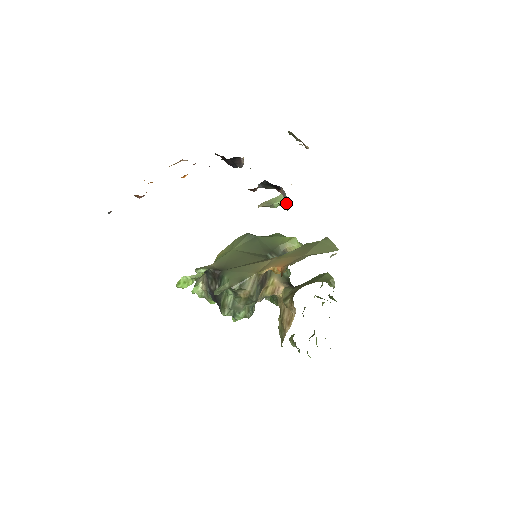
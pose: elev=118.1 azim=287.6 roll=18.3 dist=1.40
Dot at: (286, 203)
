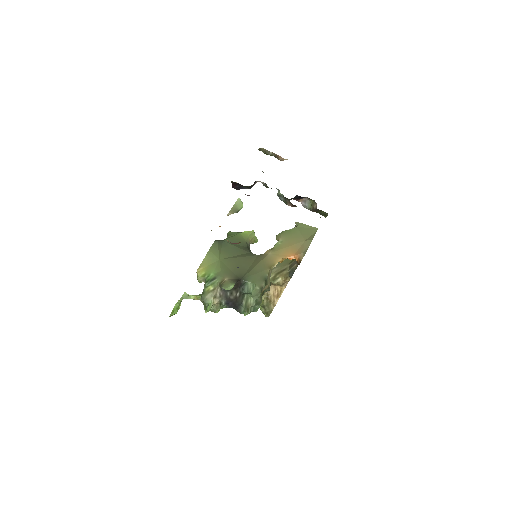
Dot at: (309, 208)
